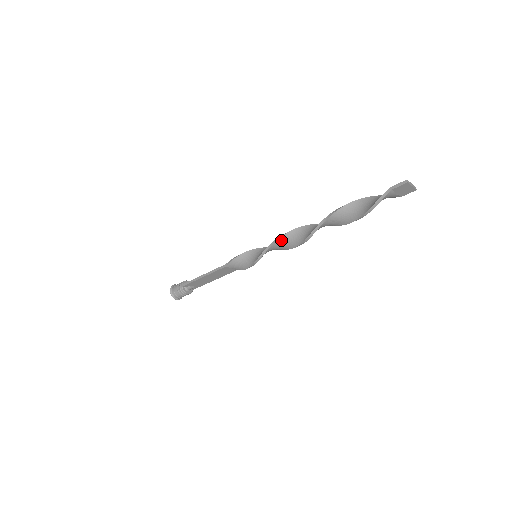
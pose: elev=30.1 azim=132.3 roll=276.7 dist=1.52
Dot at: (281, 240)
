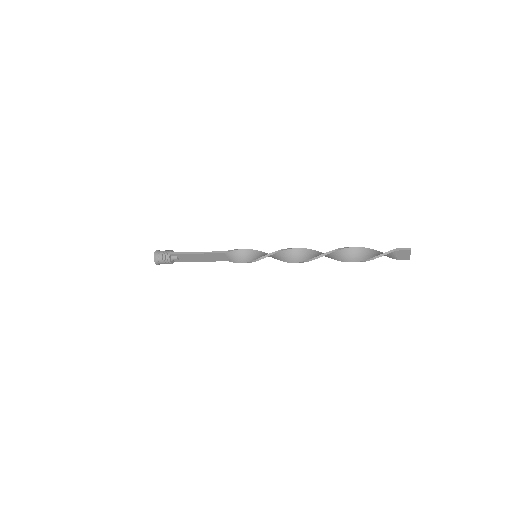
Dot at: (287, 252)
